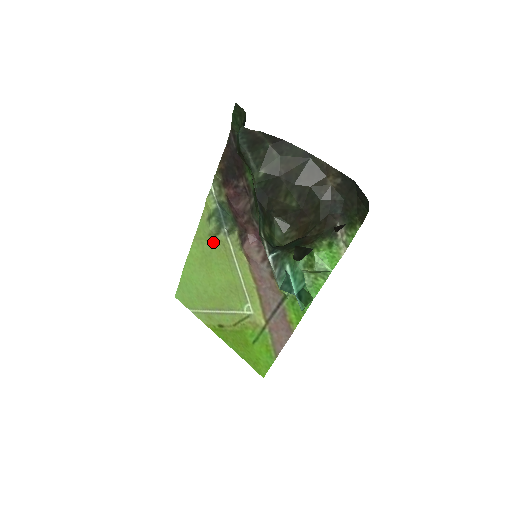
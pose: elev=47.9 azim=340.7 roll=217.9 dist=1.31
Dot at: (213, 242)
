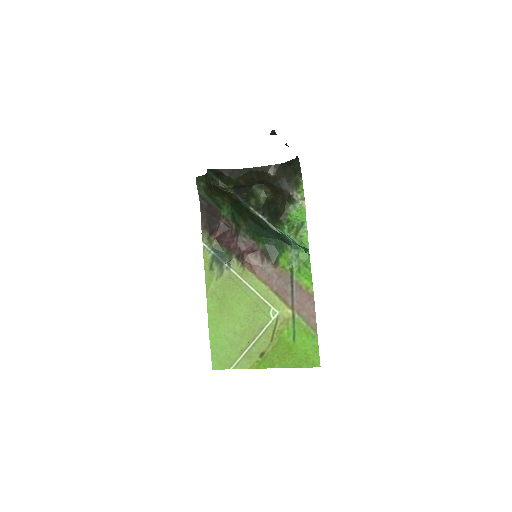
Dot at: (222, 283)
